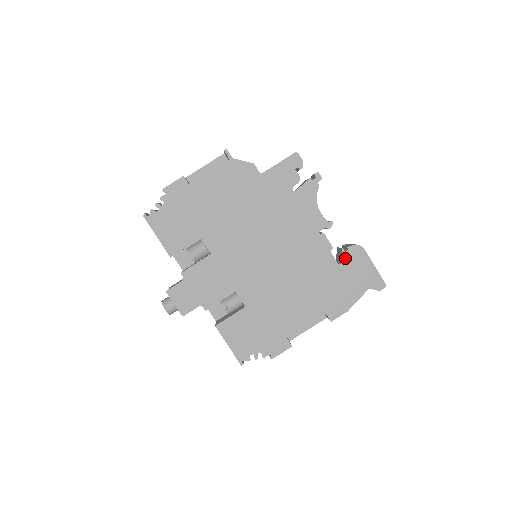
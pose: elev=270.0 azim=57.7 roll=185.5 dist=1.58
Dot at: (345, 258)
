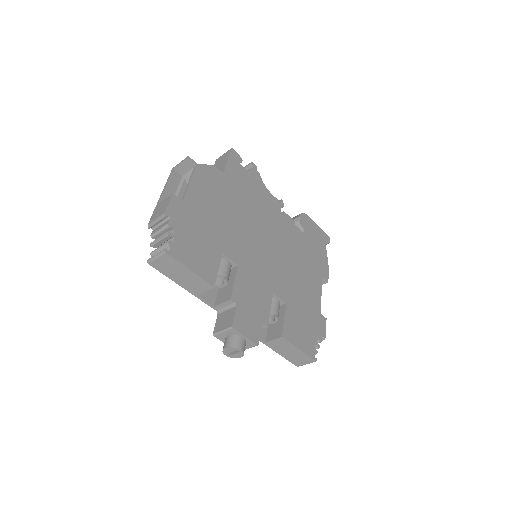
Dot at: (304, 226)
